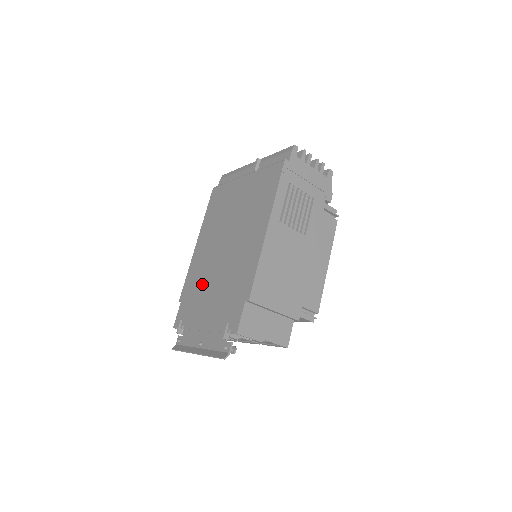
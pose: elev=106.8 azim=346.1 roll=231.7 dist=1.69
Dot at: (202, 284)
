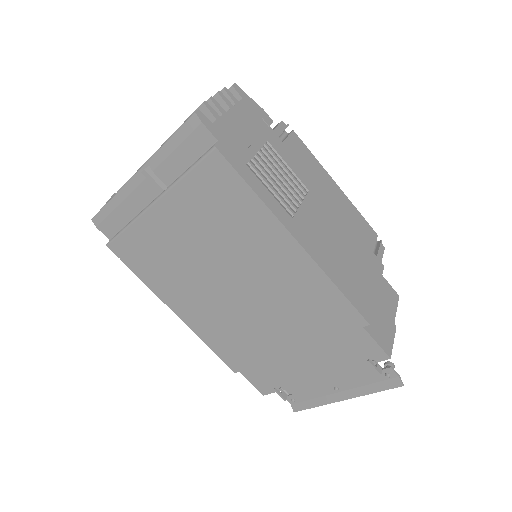
Dot at: (254, 344)
